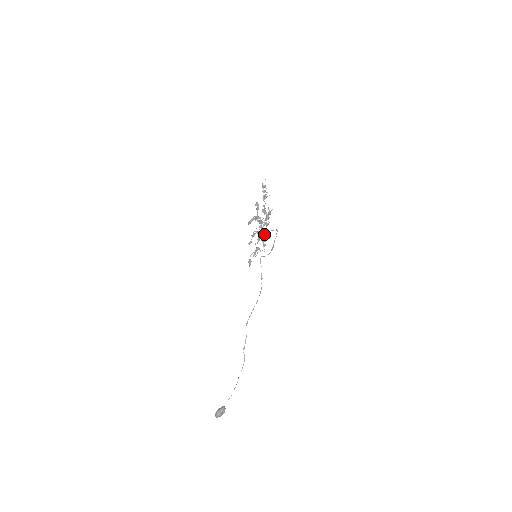
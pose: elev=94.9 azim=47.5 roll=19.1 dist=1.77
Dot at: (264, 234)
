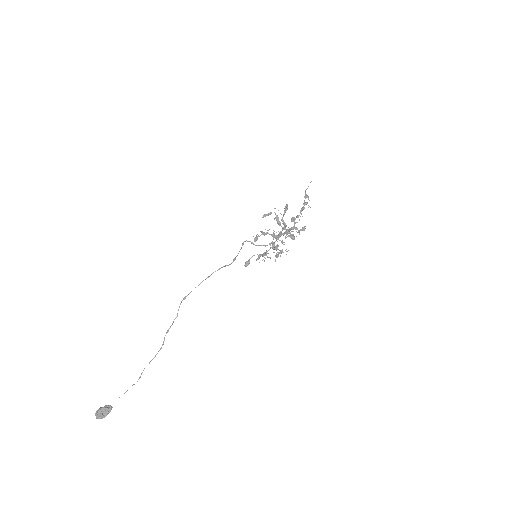
Dot at: (277, 236)
